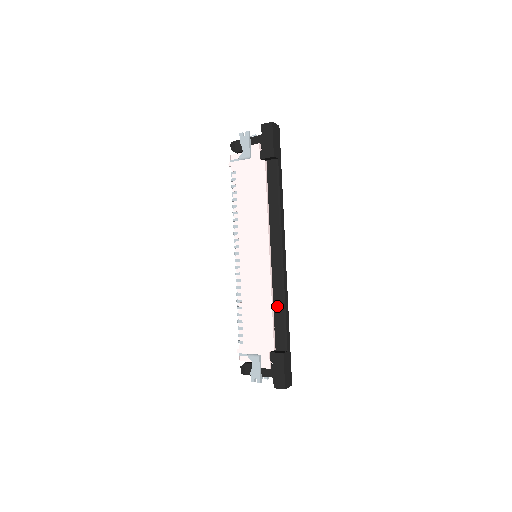
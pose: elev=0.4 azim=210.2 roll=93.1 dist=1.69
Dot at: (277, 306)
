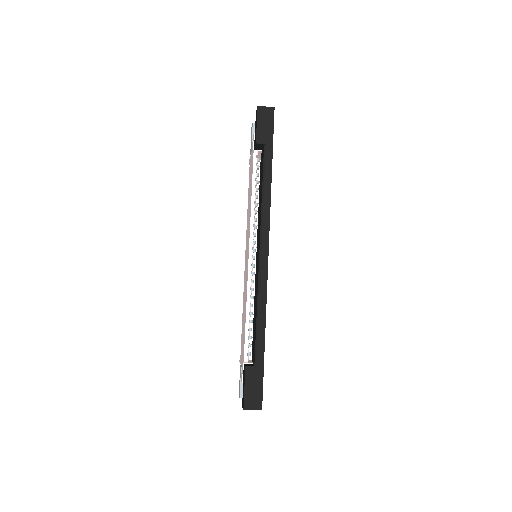
Dot at: (255, 312)
